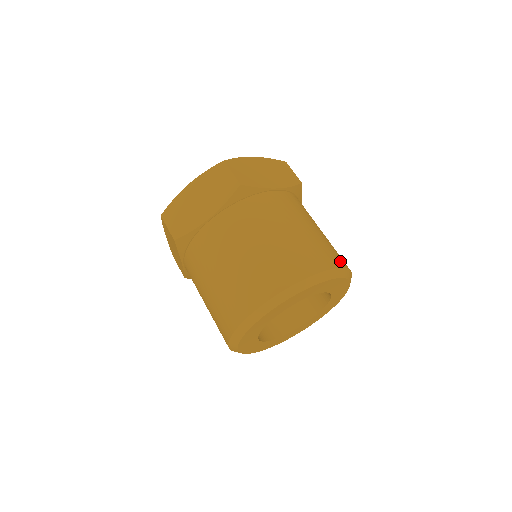
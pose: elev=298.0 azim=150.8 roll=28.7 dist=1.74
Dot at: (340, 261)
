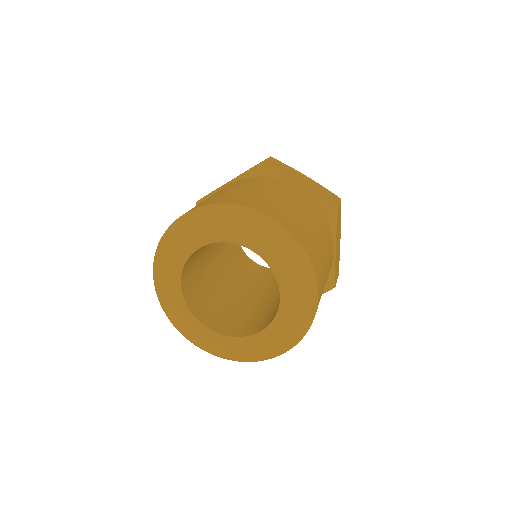
Dot at: occluded
